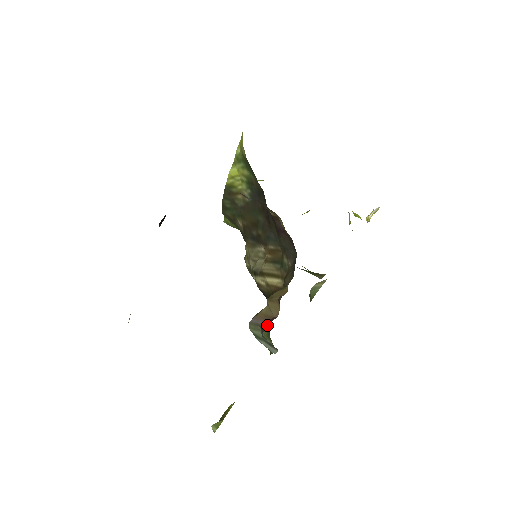
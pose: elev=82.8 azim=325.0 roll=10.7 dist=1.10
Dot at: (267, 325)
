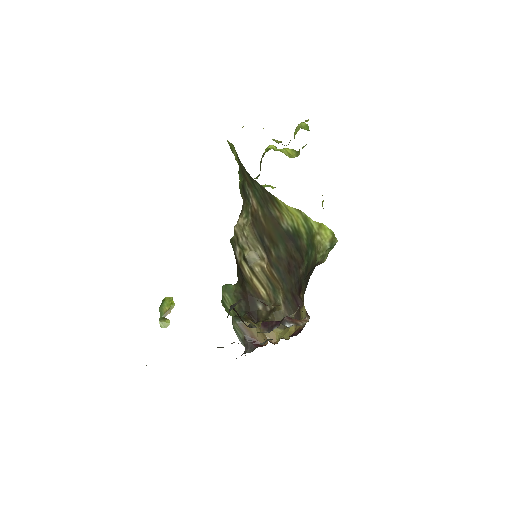
Dot at: occluded
